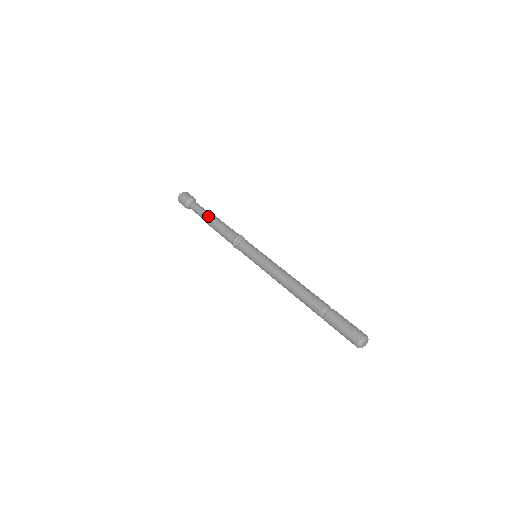
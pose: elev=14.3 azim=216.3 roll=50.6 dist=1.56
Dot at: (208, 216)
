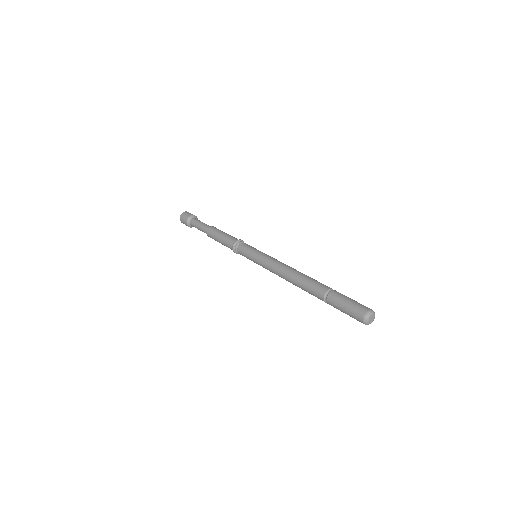
Dot at: (209, 227)
